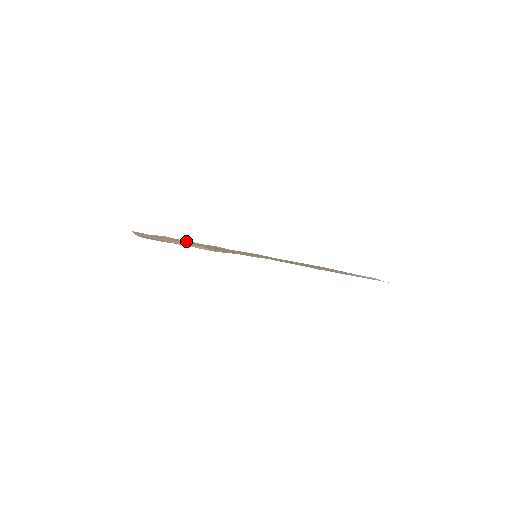
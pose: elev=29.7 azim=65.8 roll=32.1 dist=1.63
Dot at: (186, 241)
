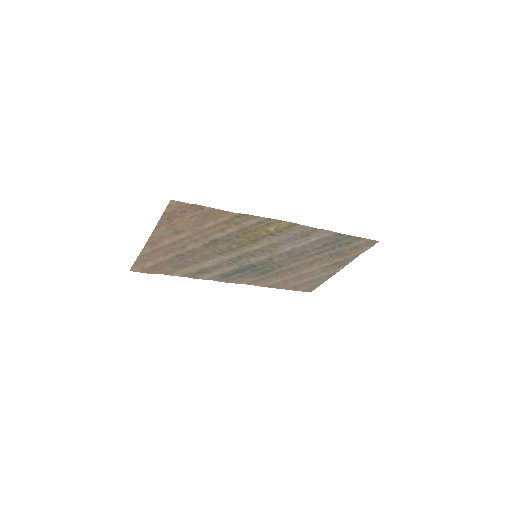
Dot at: (187, 266)
